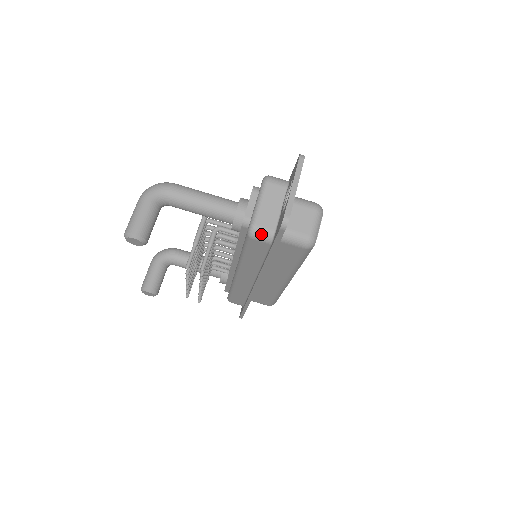
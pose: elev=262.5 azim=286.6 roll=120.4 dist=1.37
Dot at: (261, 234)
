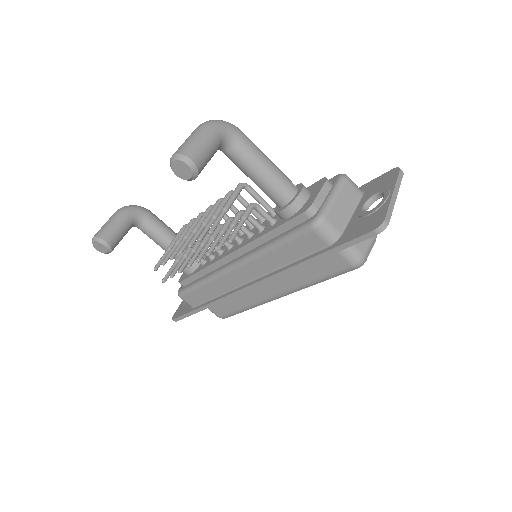
Dot at: (327, 229)
